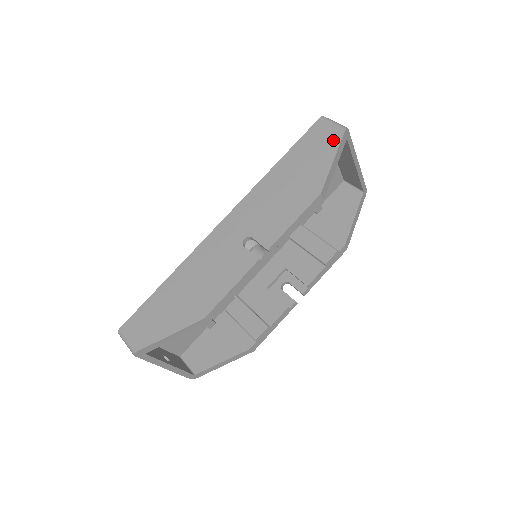
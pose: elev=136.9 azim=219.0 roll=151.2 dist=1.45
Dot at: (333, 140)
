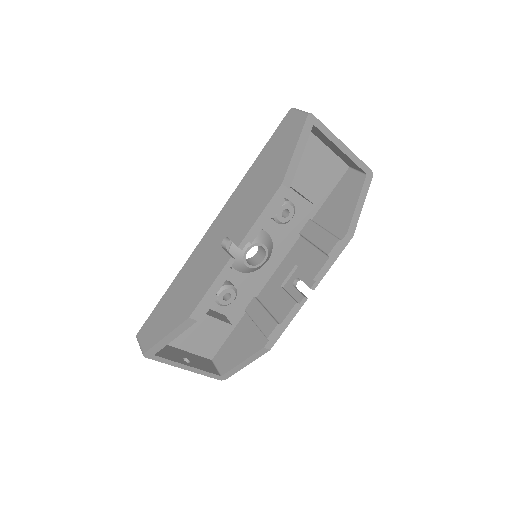
Dot at: (296, 129)
